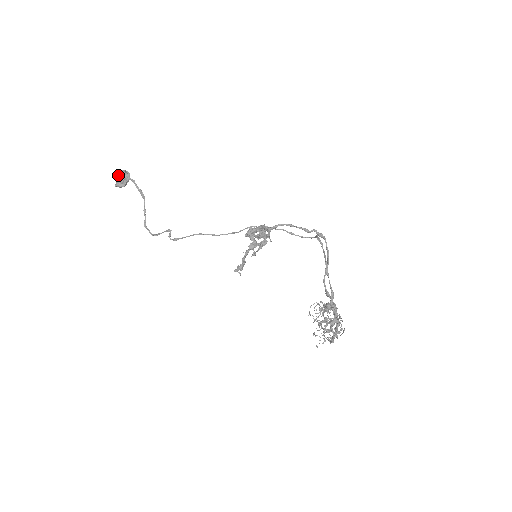
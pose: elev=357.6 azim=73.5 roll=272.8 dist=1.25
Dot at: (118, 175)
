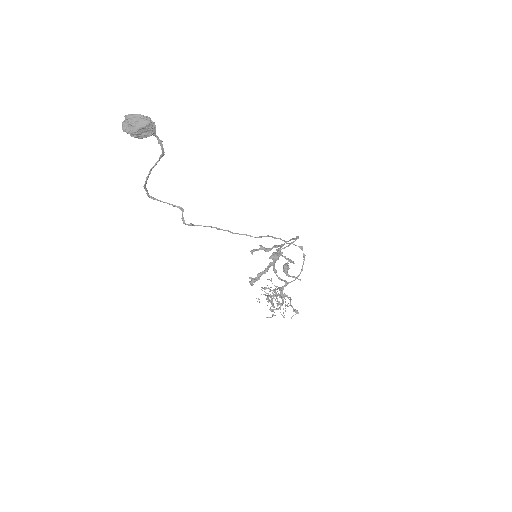
Dot at: (142, 127)
